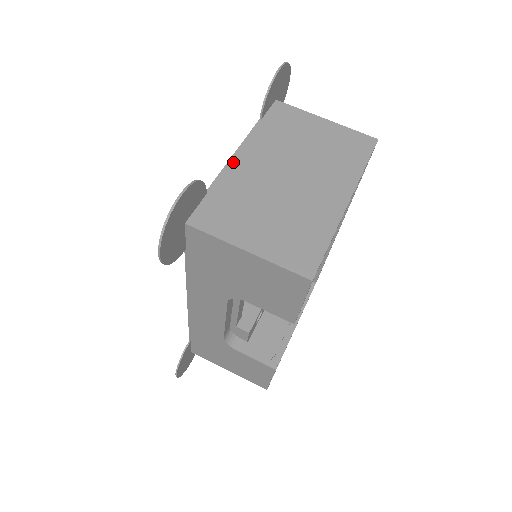
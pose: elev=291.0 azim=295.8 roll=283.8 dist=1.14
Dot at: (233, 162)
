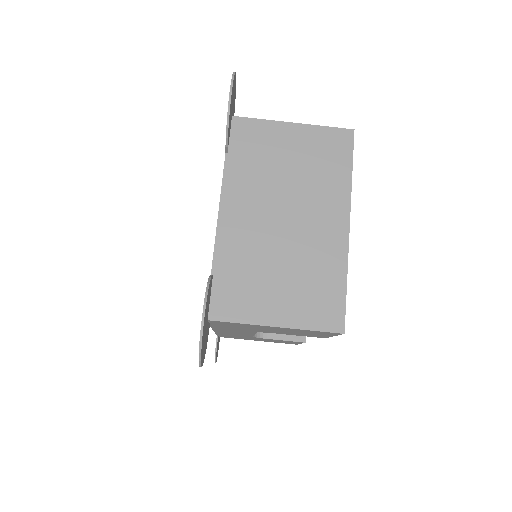
Dot at: (222, 224)
